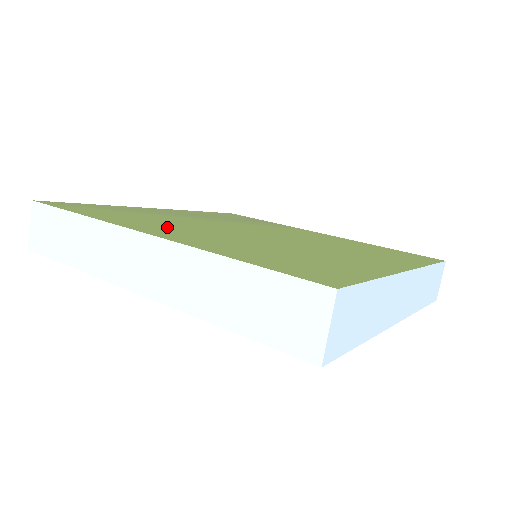
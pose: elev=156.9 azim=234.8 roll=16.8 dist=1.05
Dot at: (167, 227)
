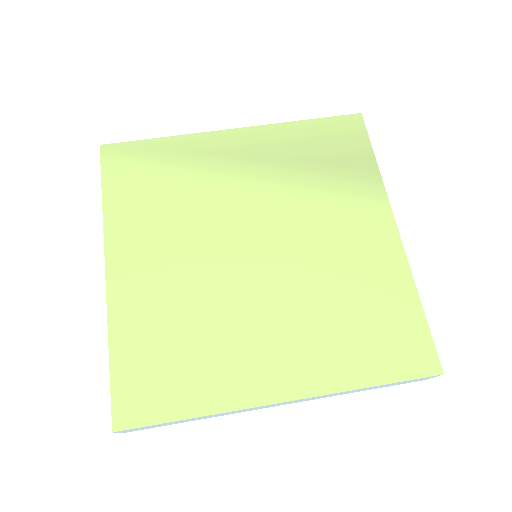
Dot at: (150, 240)
